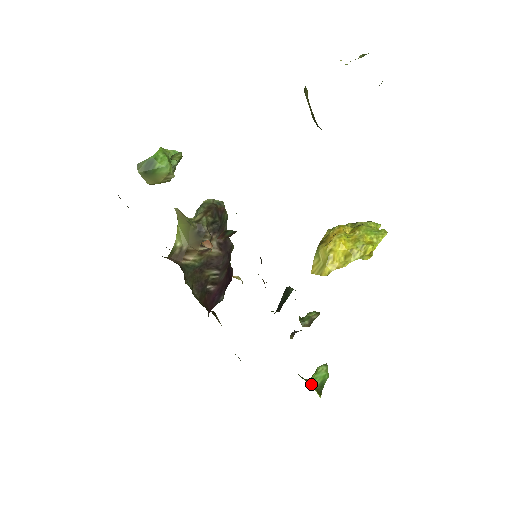
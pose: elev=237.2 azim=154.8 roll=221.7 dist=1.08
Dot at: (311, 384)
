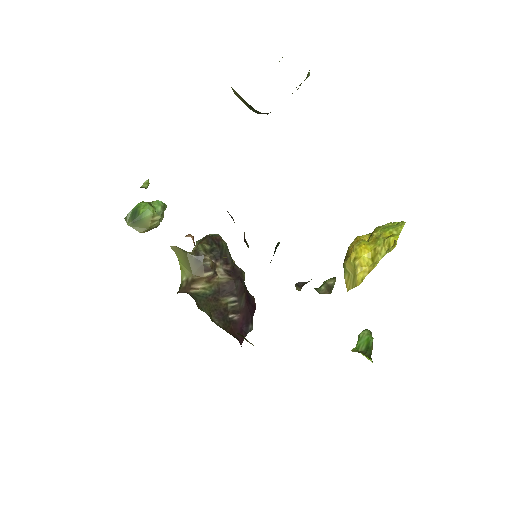
Dot at: occluded
